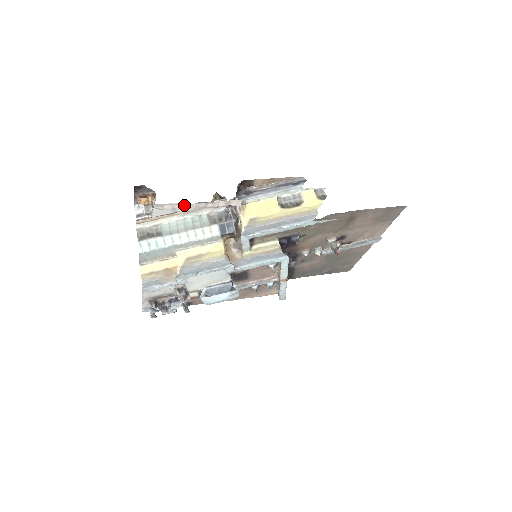
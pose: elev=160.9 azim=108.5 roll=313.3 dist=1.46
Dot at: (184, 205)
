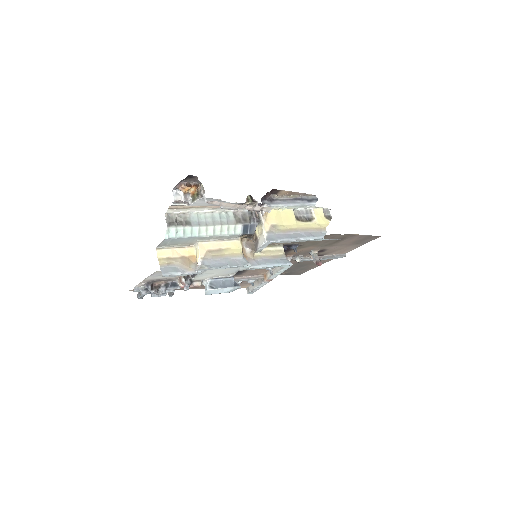
Dot at: (230, 204)
